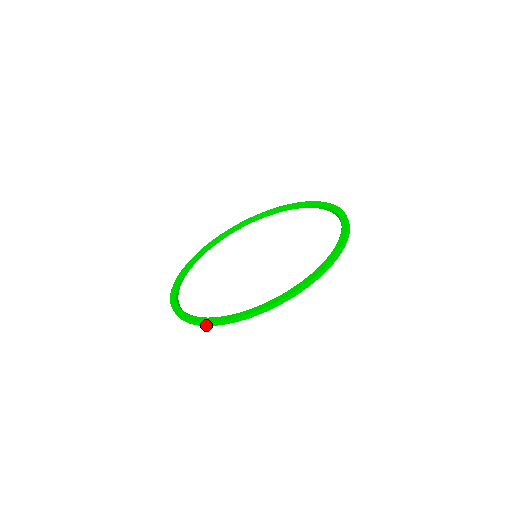
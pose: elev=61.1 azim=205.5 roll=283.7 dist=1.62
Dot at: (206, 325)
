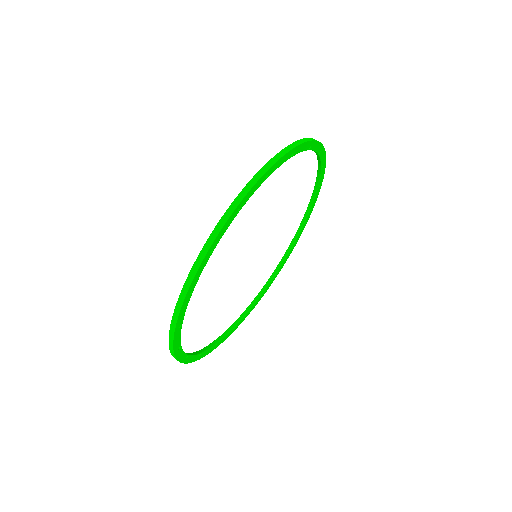
Dot at: (196, 269)
